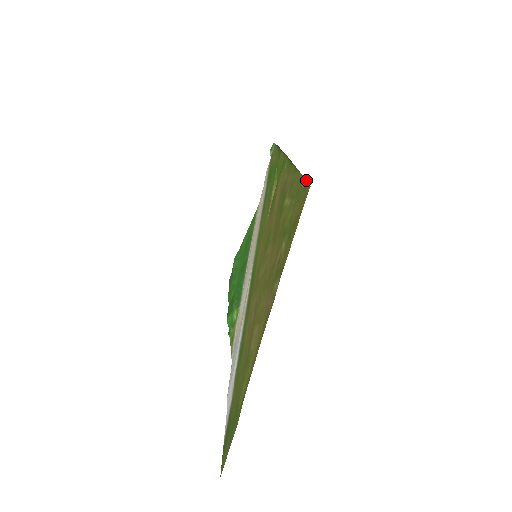
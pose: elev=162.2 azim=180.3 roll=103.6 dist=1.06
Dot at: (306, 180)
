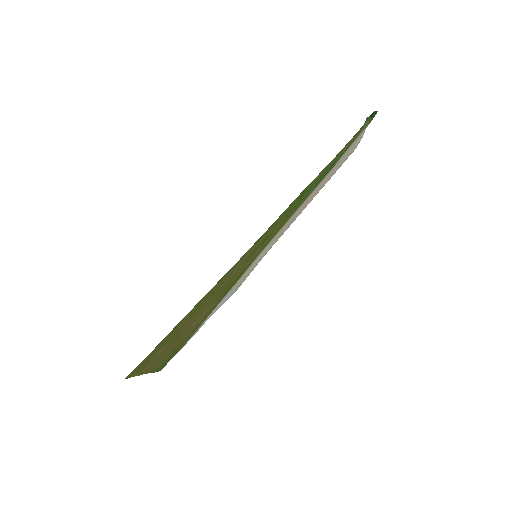
Dot at: (143, 361)
